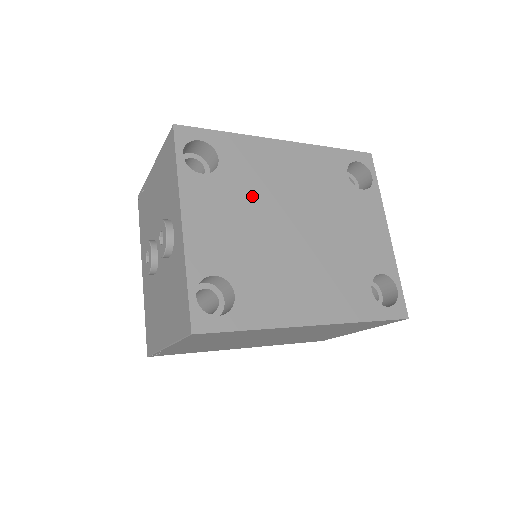
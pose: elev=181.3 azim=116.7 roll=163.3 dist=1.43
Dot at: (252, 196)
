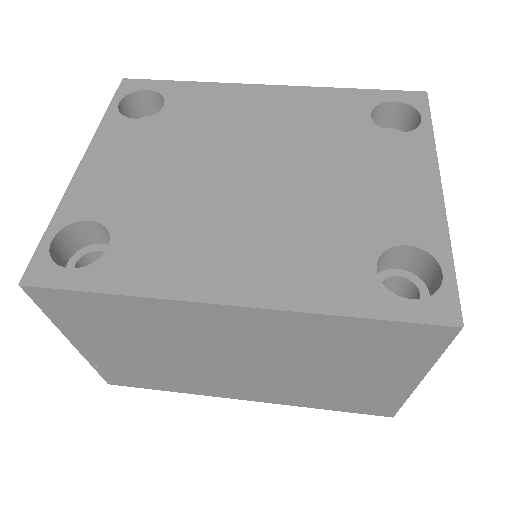
Dot at: (193, 139)
